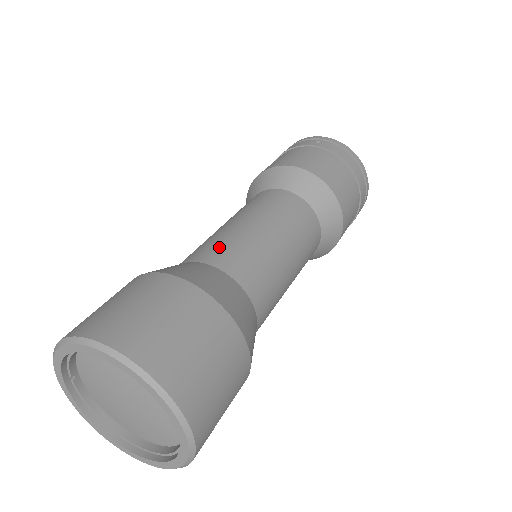
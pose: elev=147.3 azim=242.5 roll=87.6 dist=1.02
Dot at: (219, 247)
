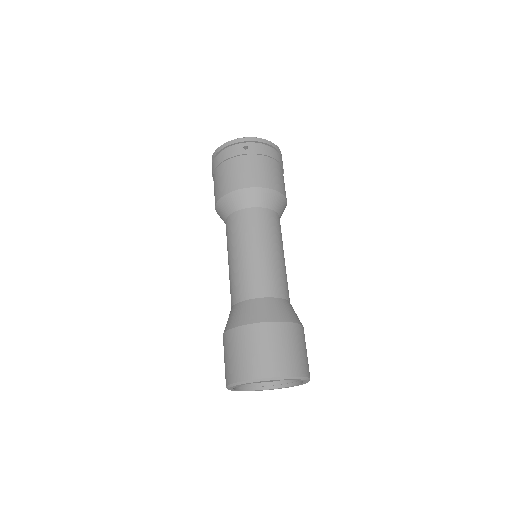
Dot at: (256, 281)
